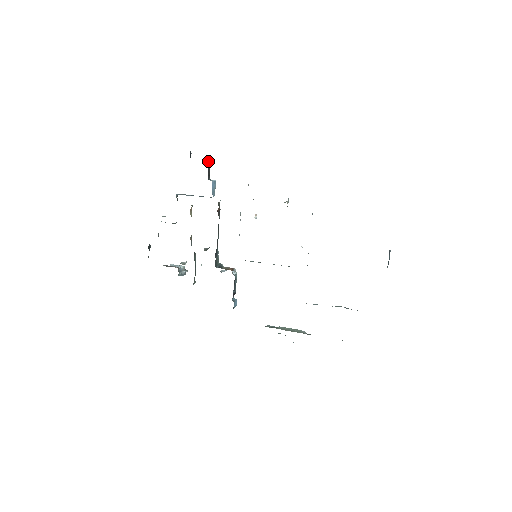
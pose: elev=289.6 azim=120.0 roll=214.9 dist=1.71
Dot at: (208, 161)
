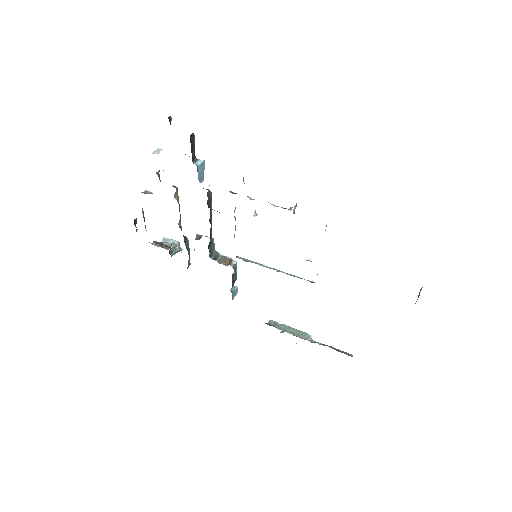
Dot at: (191, 139)
